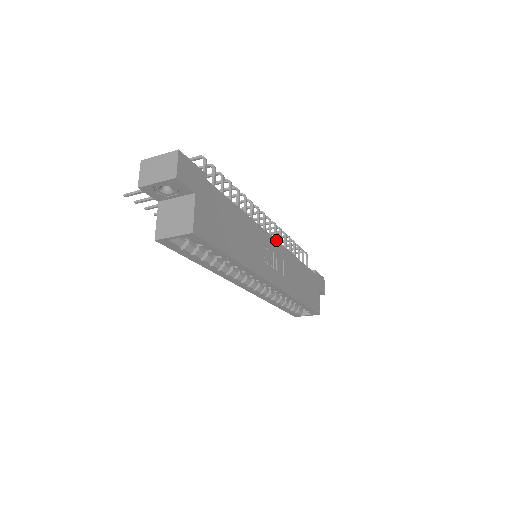
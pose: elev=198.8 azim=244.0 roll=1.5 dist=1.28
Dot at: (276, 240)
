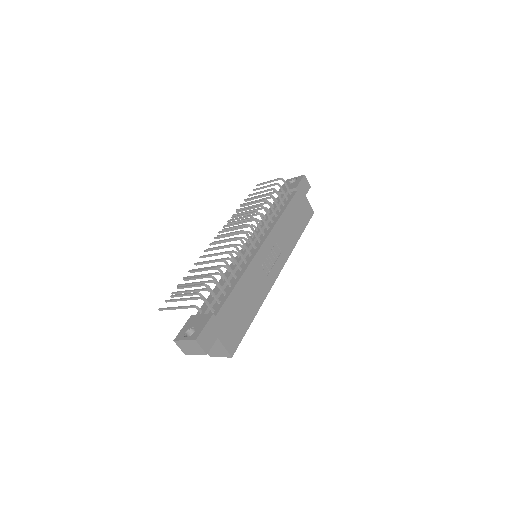
Dot at: (264, 241)
